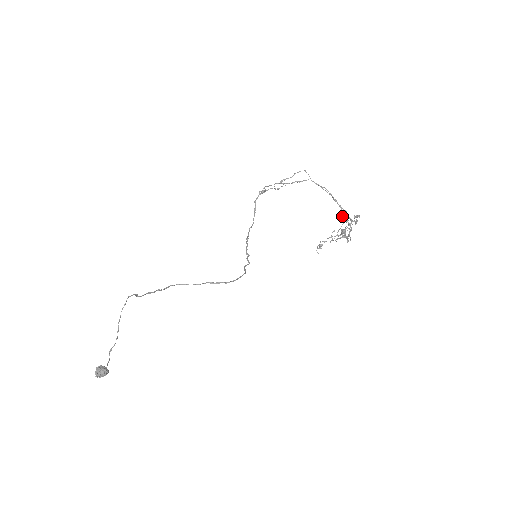
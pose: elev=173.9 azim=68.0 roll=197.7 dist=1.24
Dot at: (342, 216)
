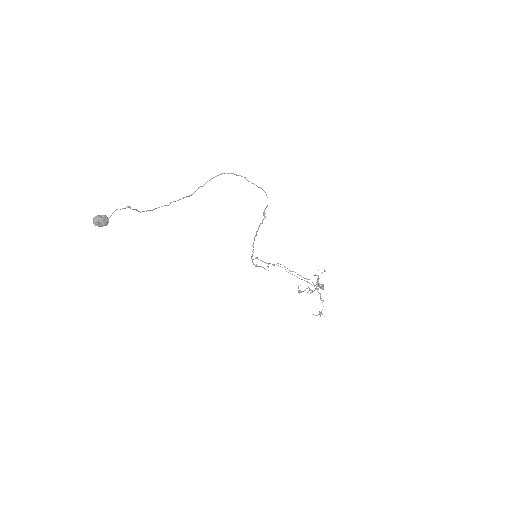
Dot at: (314, 285)
